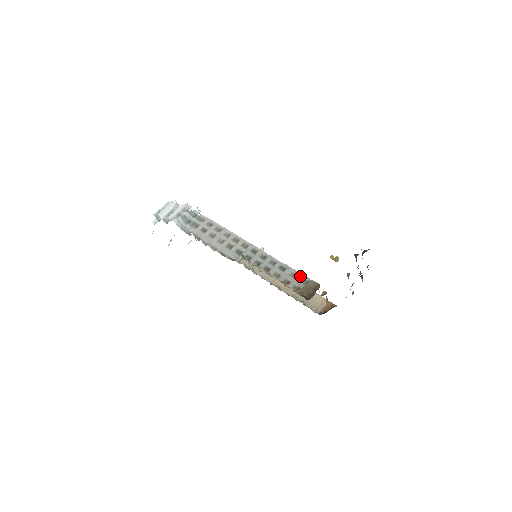
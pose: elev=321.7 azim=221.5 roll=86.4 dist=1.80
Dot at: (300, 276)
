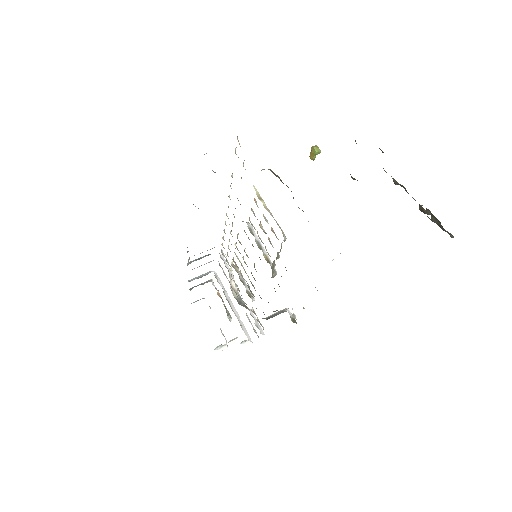
Dot at: occluded
